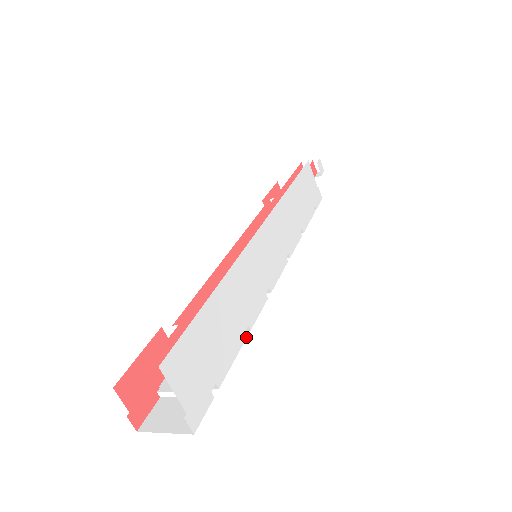
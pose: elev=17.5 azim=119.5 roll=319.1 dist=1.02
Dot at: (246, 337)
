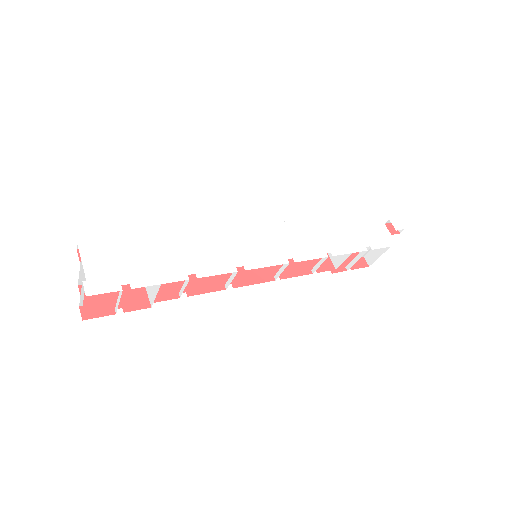
Dot at: (188, 279)
